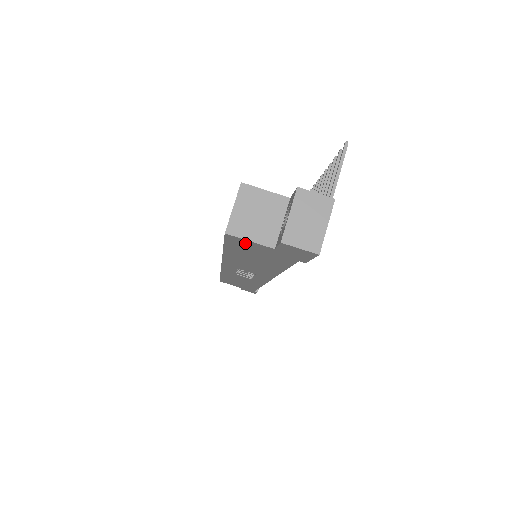
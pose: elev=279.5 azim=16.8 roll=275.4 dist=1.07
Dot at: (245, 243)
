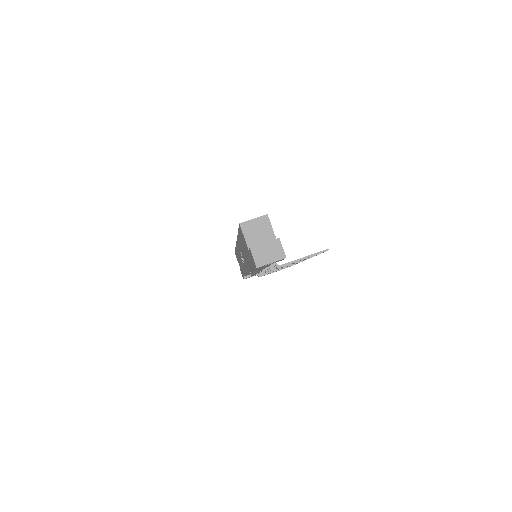
Dot at: (243, 236)
